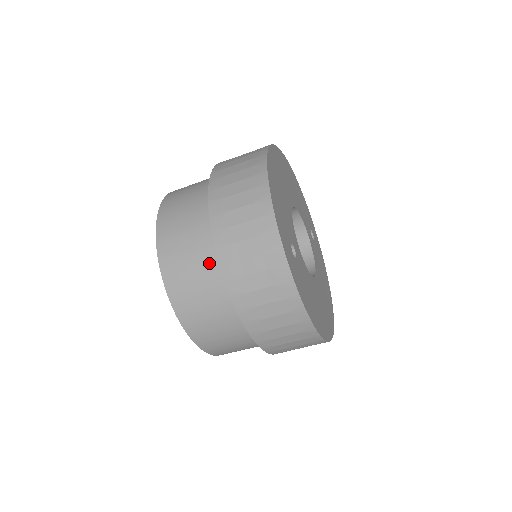
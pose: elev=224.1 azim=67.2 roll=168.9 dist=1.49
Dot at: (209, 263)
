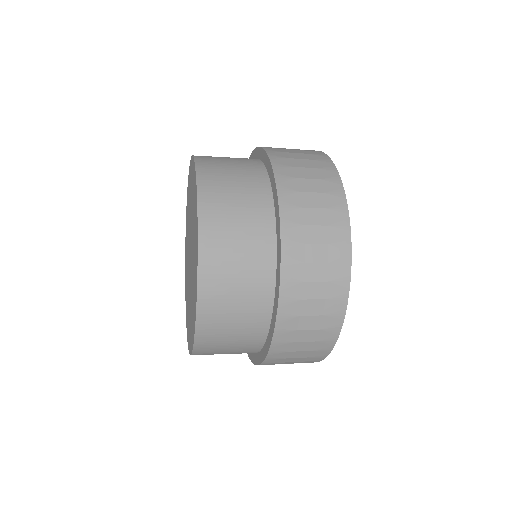
Dot at: (259, 288)
